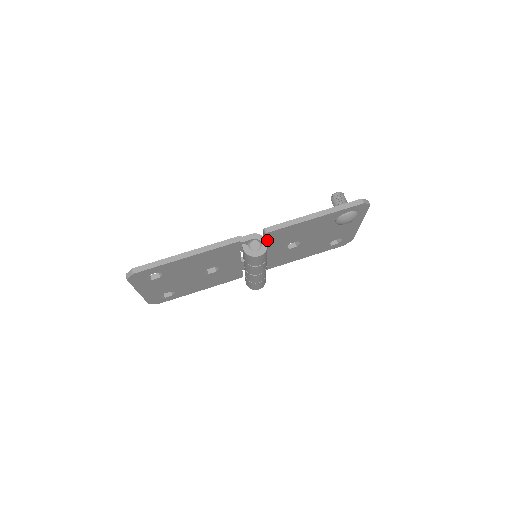
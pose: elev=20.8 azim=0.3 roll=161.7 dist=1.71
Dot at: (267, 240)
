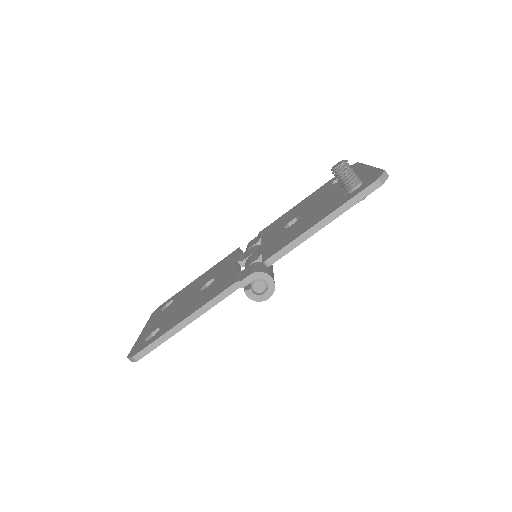
Dot at: occluded
